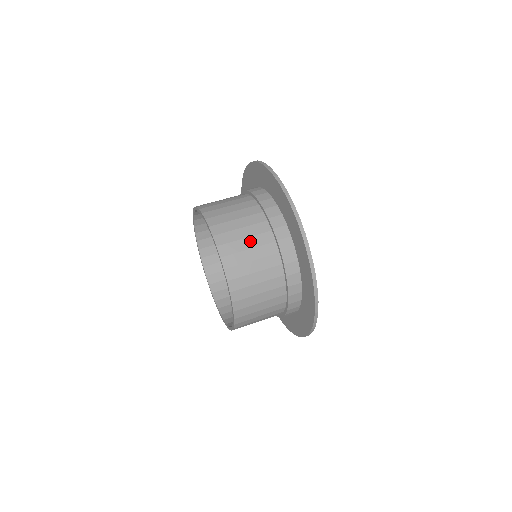
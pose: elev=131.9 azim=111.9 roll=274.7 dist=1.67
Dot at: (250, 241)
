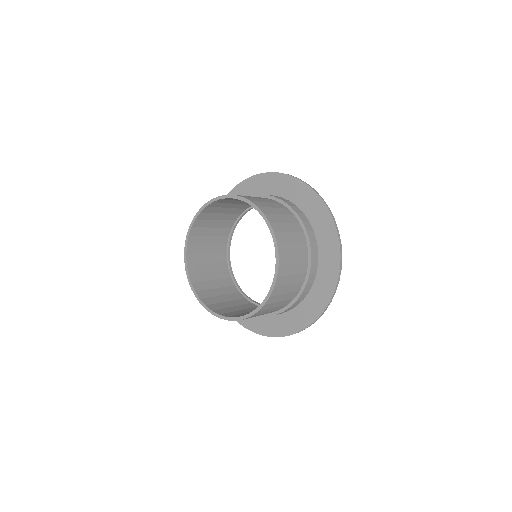
Dot at: occluded
